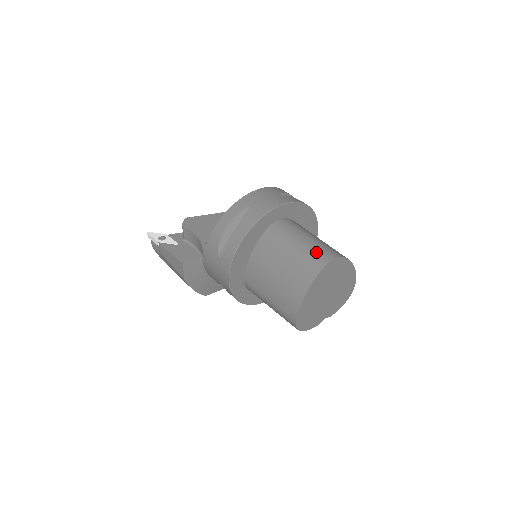
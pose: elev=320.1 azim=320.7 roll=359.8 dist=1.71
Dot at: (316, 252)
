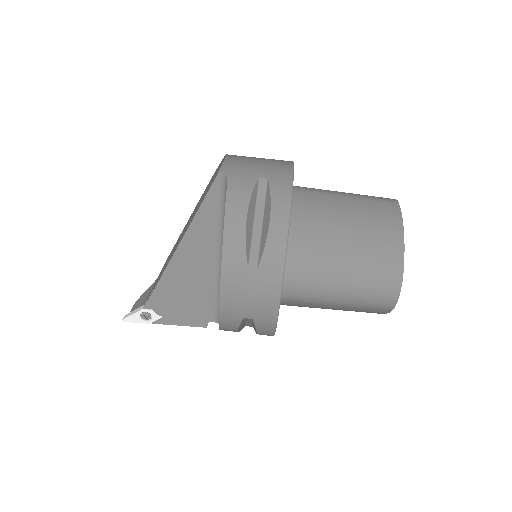
Dot at: (371, 300)
